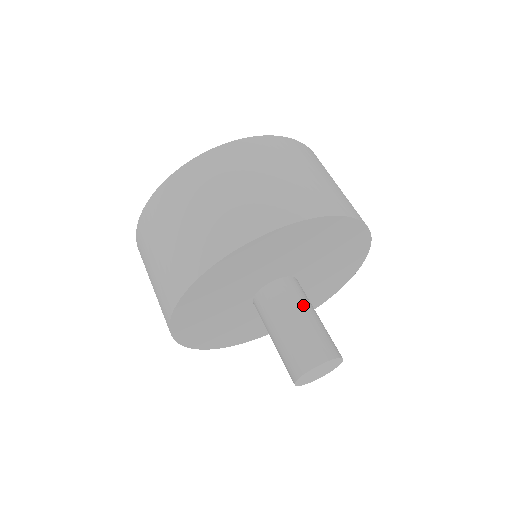
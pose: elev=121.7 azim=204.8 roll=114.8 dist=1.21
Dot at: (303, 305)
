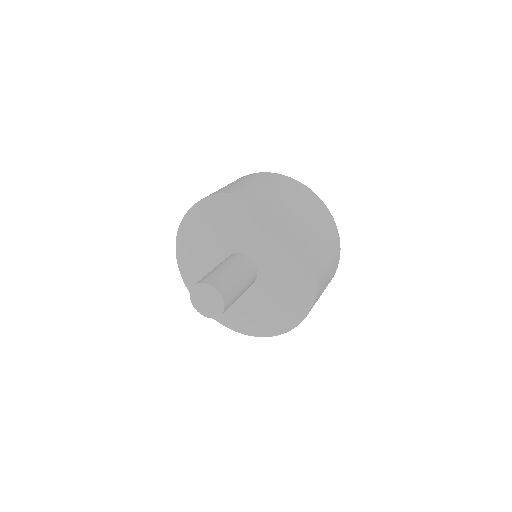
Dot at: (241, 272)
